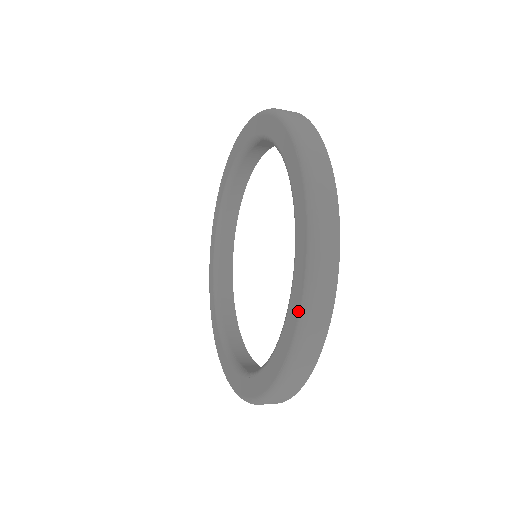
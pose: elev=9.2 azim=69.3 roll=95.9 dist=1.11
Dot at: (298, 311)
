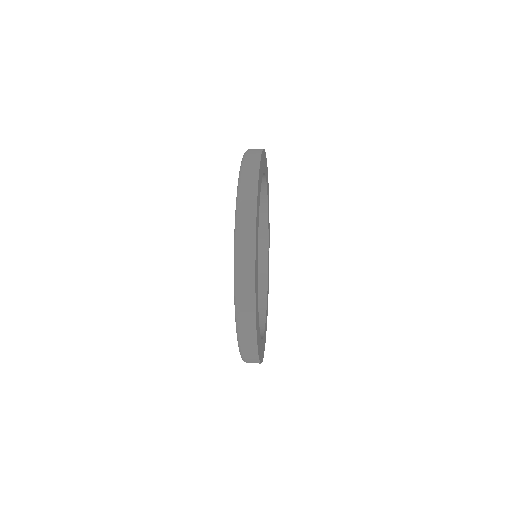
Dot at: (236, 326)
